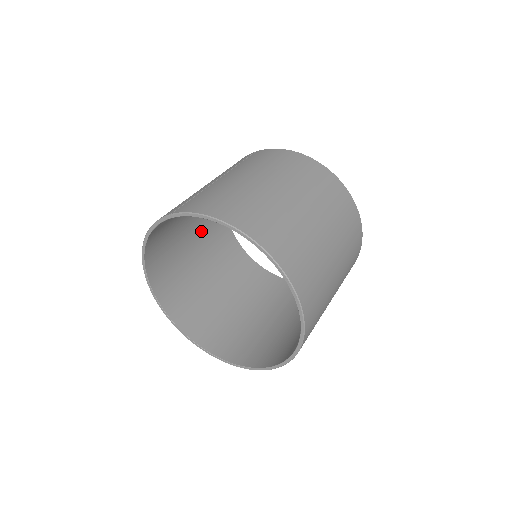
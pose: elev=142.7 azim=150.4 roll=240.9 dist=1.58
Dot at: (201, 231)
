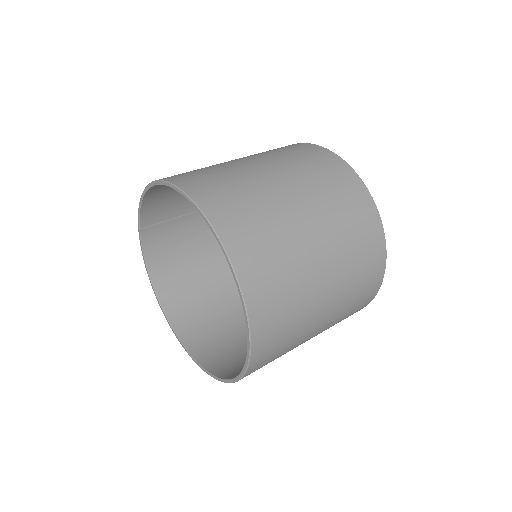
Dot at: occluded
